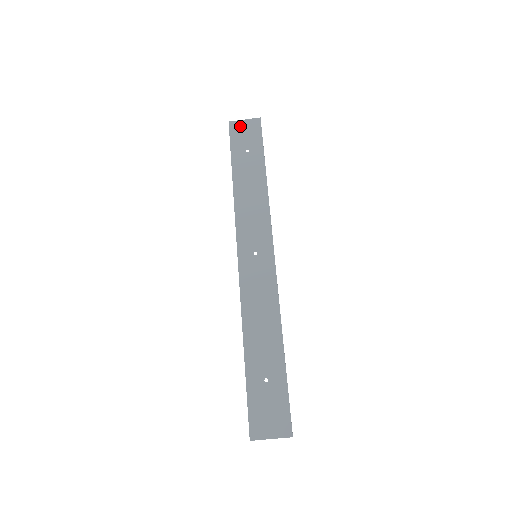
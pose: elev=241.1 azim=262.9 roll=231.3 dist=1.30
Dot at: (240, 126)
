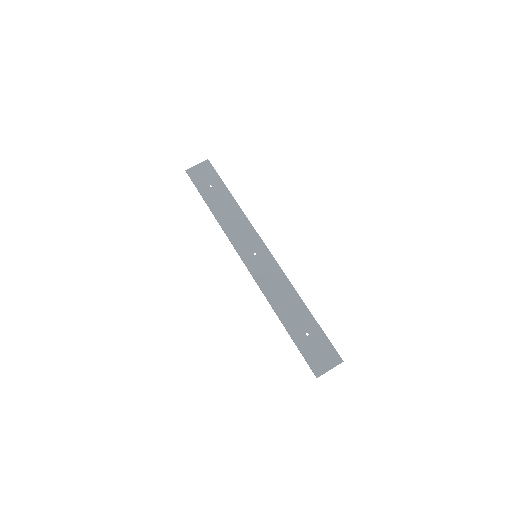
Dot at: (196, 171)
